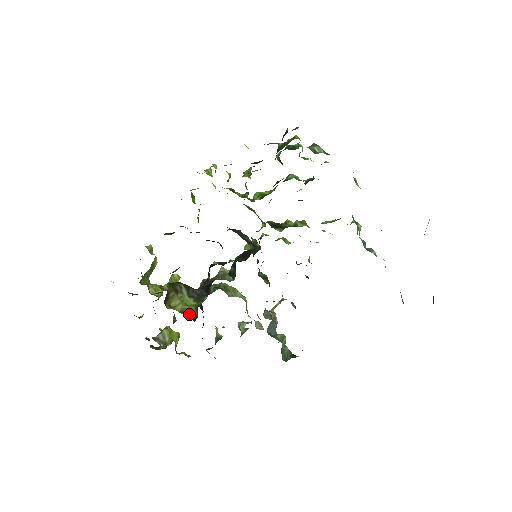
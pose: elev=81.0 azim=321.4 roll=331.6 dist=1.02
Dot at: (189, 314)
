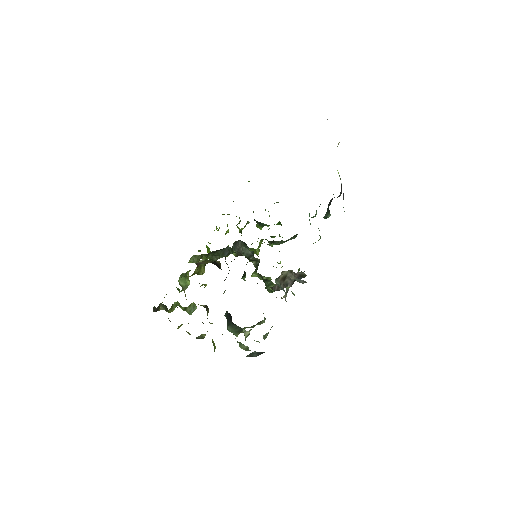
Dot at: occluded
